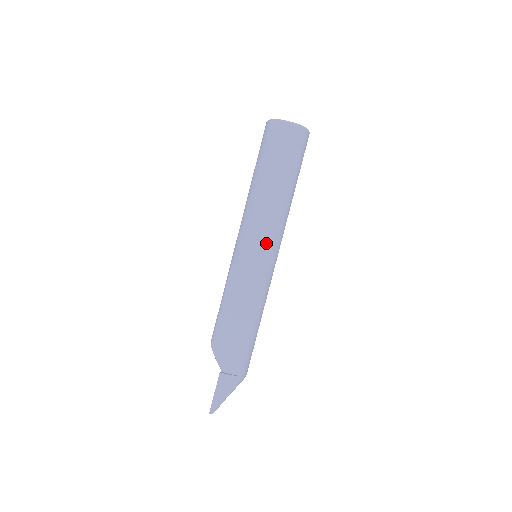
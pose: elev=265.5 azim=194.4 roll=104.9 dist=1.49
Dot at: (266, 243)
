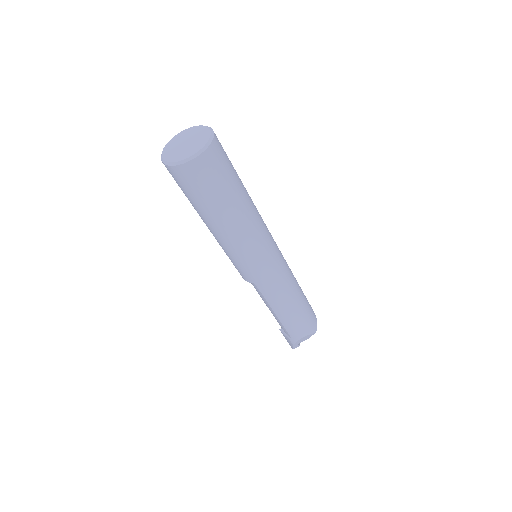
Dot at: (234, 262)
